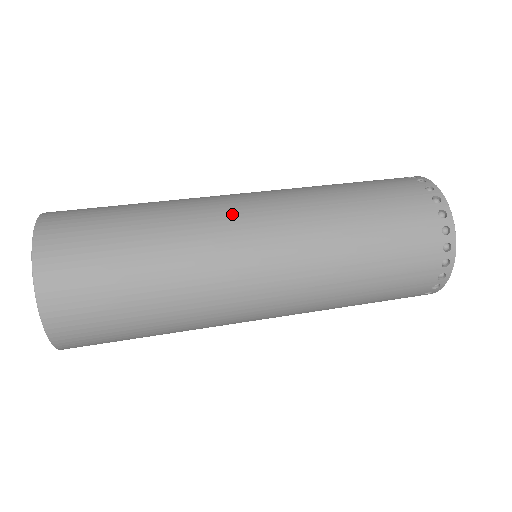
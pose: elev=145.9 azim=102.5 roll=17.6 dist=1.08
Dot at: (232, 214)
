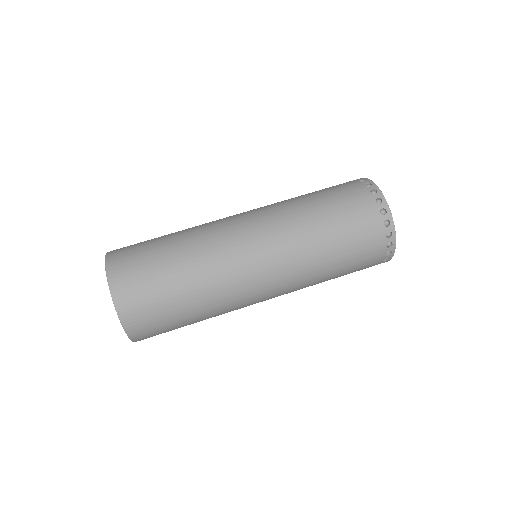
Dot at: (239, 249)
